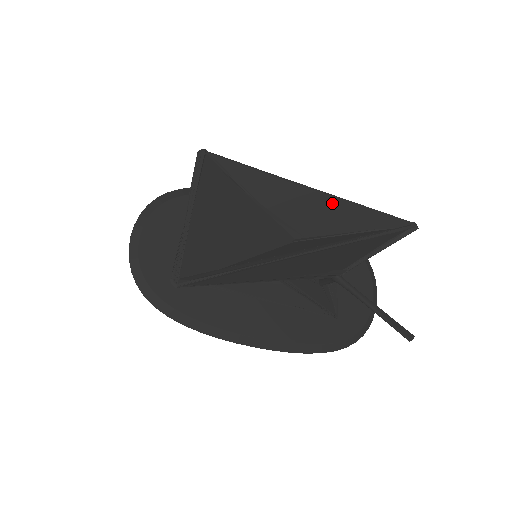
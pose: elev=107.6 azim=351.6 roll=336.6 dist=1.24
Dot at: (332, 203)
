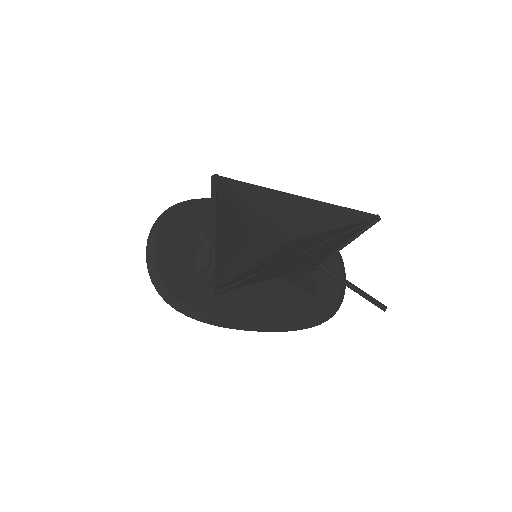
Dot at: (316, 207)
